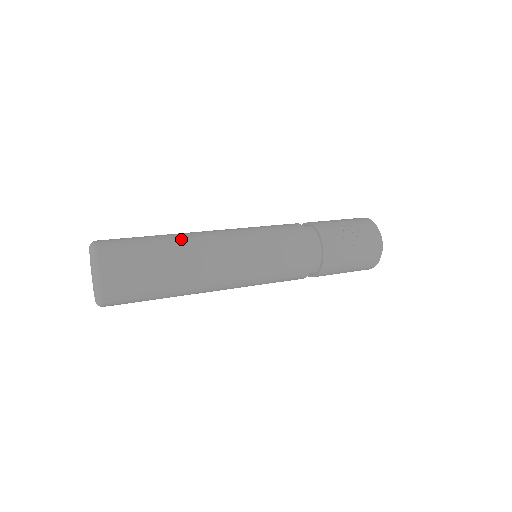
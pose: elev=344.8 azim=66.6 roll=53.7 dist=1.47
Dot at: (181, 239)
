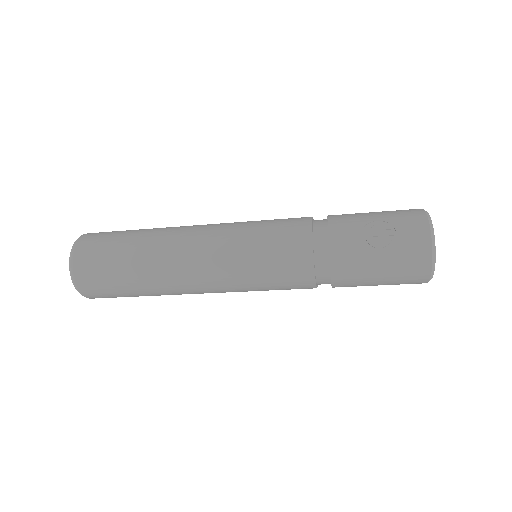
Dot at: (157, 234)
